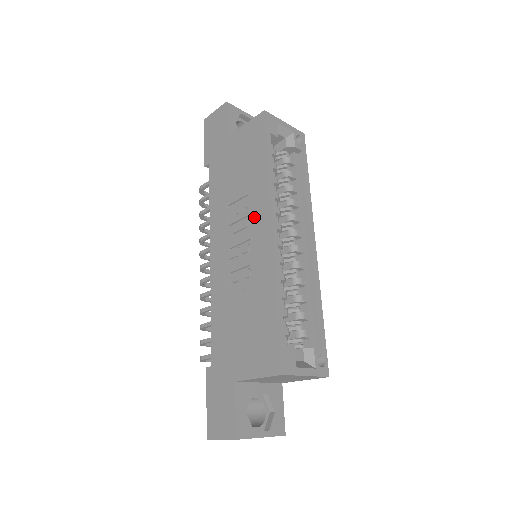
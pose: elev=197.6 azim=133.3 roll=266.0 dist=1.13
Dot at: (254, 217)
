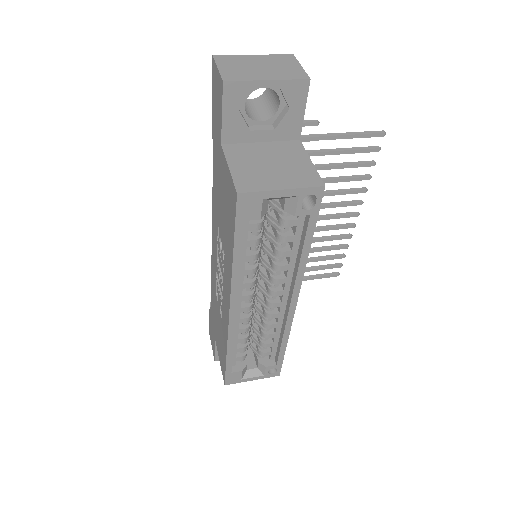
Dot at: (225, 279)
